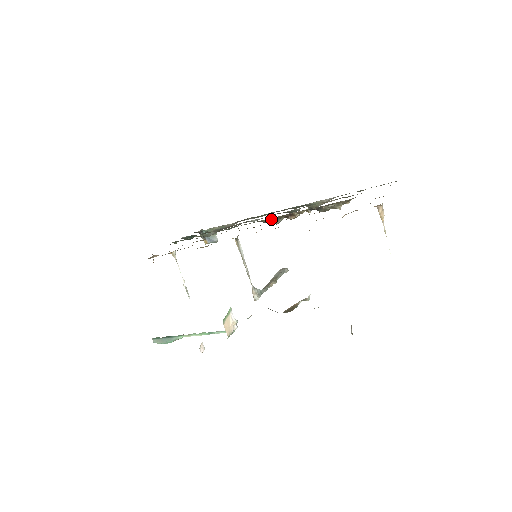
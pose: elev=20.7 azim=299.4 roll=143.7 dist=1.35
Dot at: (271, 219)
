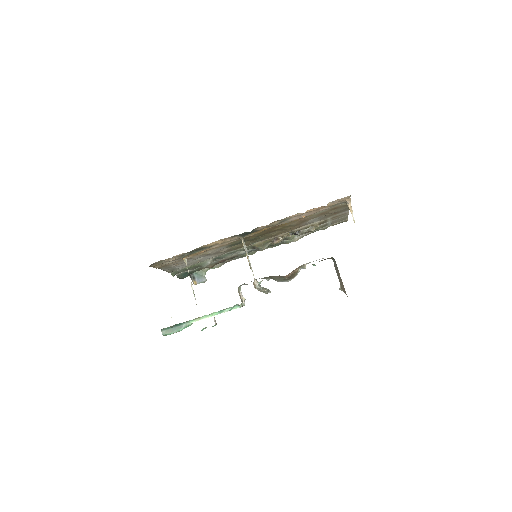
Dot at: (261, 243)
